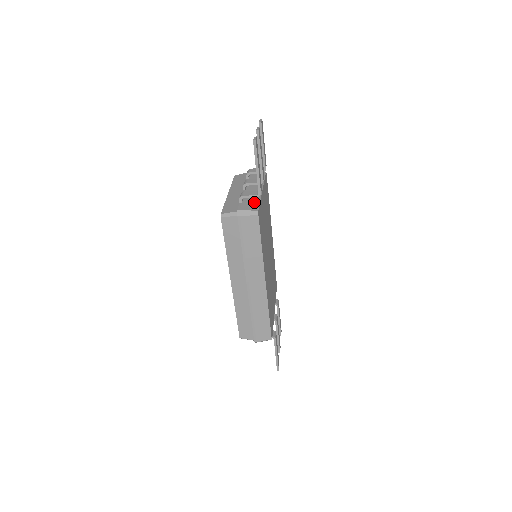
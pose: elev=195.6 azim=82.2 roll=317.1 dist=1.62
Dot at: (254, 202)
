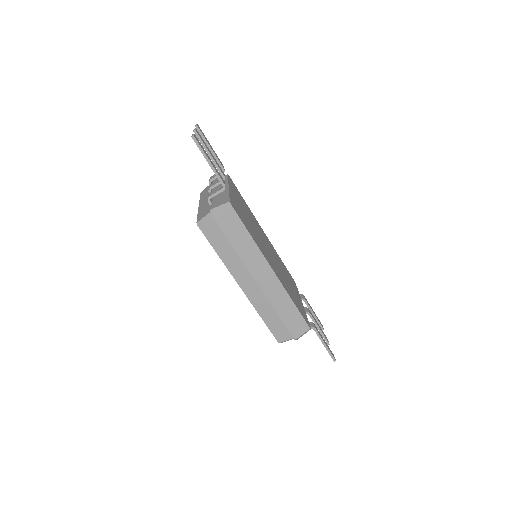
Dot at: (223, 198)
